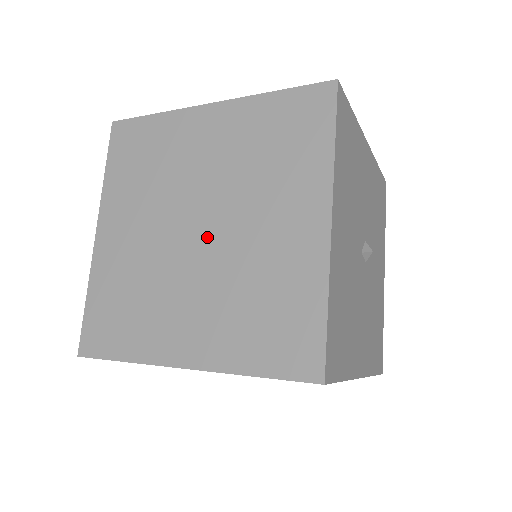
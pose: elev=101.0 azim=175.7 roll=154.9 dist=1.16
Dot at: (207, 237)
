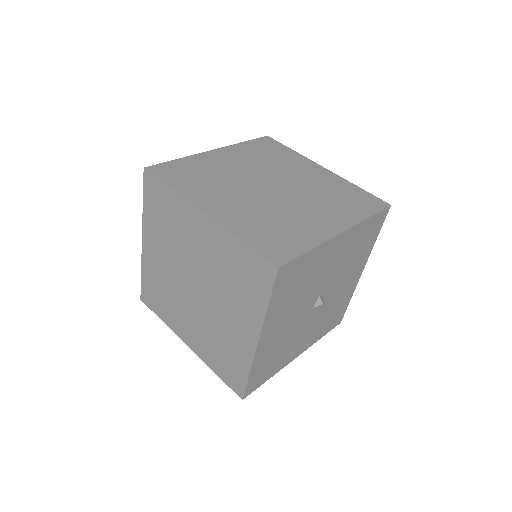
Dot at: (273, 192)
